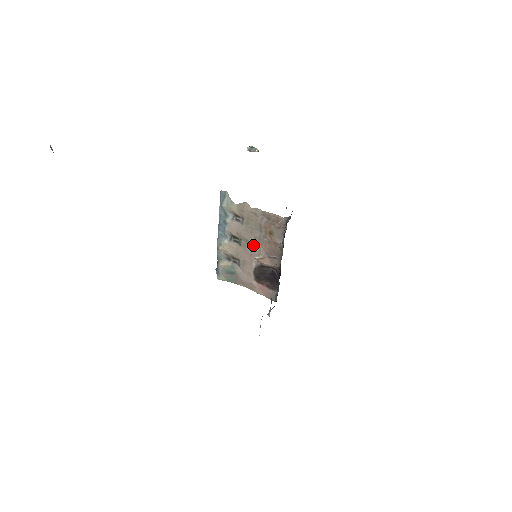
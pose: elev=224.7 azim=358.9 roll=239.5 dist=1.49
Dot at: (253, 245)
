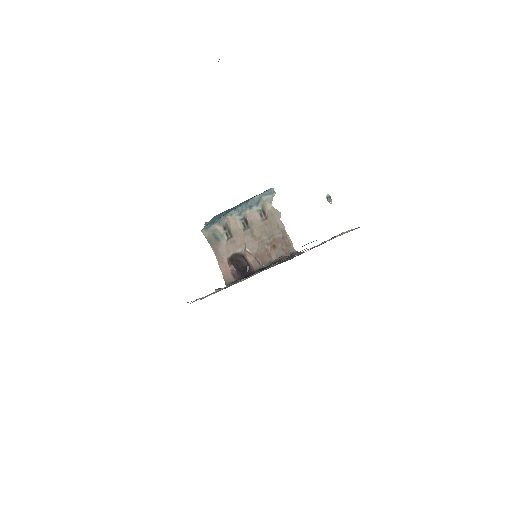
Dot at: (253, 240)
